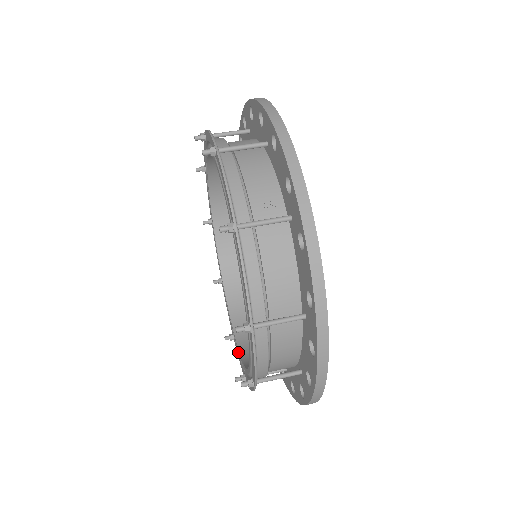
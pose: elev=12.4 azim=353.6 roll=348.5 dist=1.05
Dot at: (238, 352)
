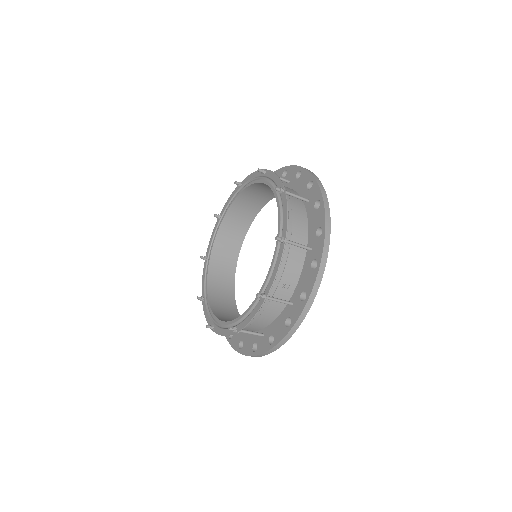
Dot at: (205, 275)
